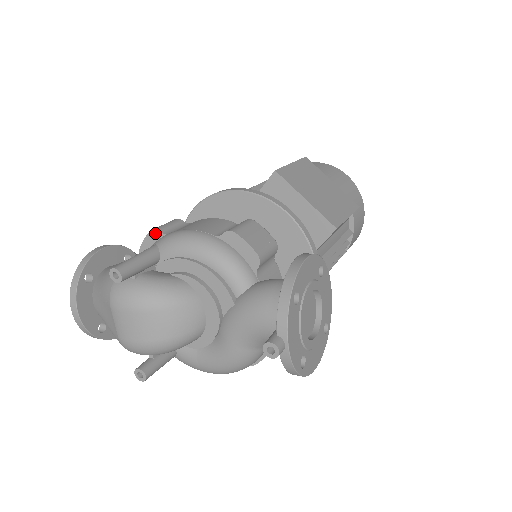
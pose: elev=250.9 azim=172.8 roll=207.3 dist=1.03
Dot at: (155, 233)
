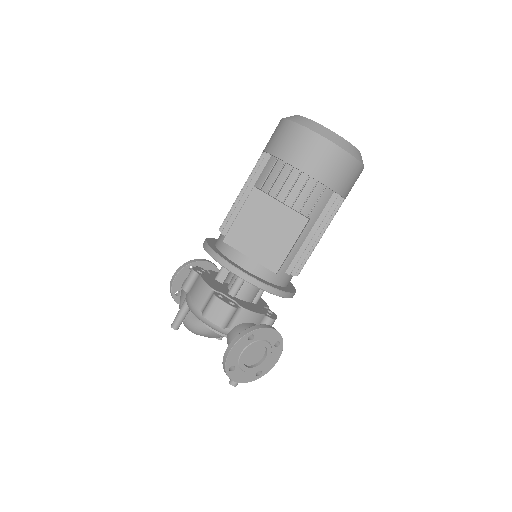
Dot at: (184, 289)
